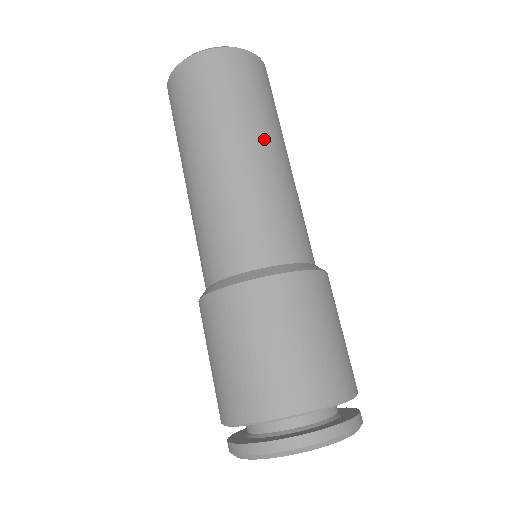
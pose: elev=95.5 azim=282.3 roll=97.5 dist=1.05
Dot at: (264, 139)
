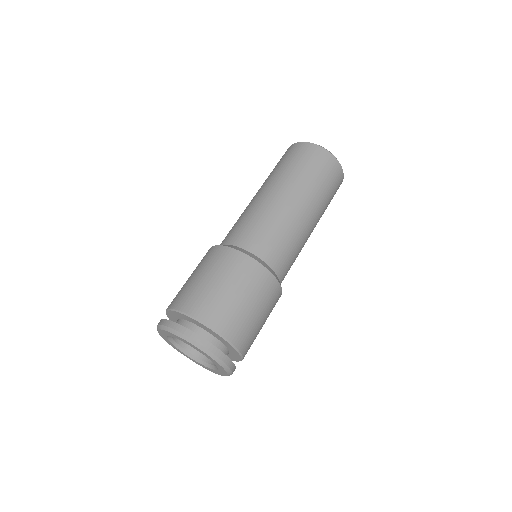
Dot at: (313, 210)
